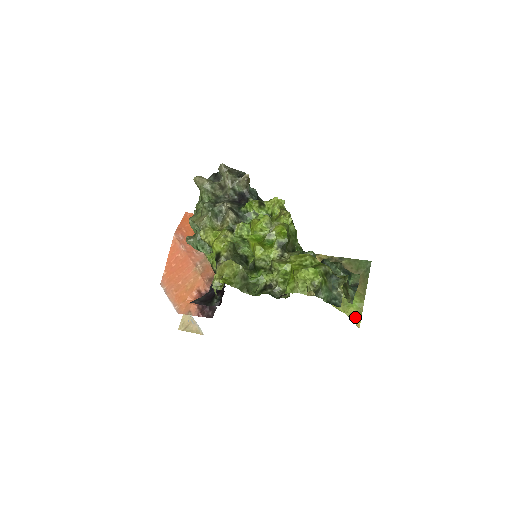
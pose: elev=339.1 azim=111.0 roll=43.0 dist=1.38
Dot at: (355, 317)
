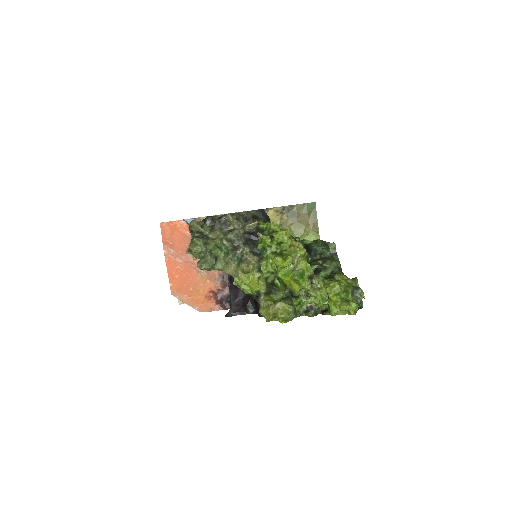
Dot at: occluded
